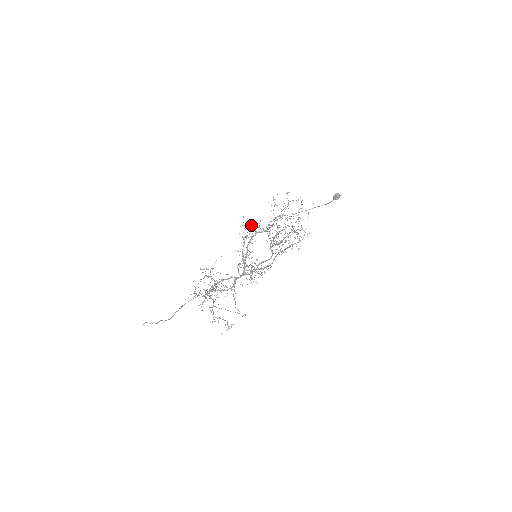
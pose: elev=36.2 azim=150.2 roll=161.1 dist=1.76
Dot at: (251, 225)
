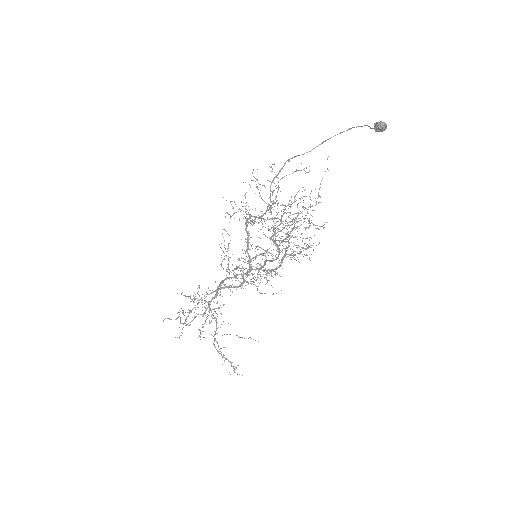
Dot at: occluded
